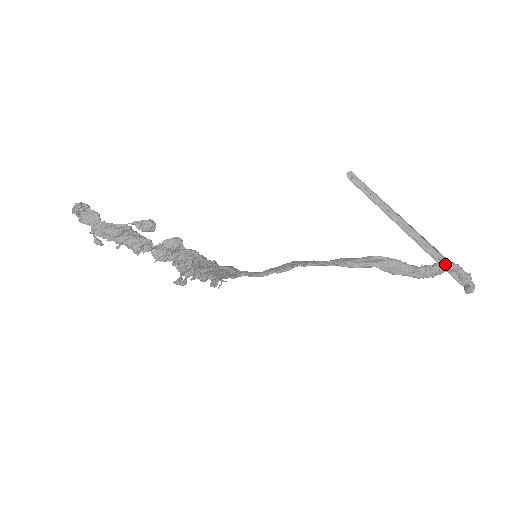
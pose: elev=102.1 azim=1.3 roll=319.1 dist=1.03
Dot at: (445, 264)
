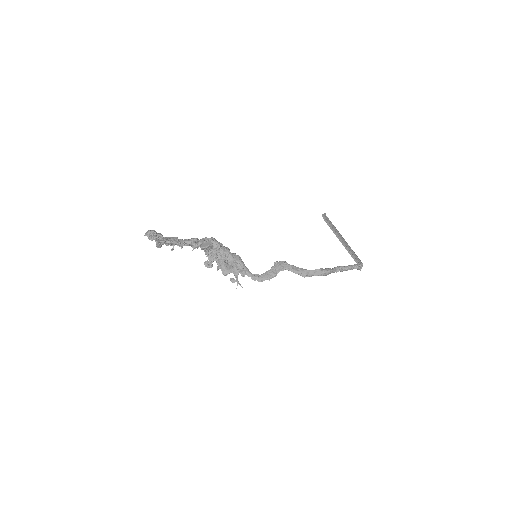
Dot at: (353, 268)
